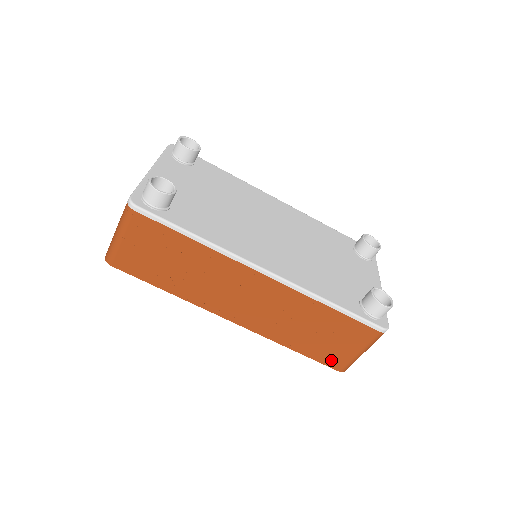
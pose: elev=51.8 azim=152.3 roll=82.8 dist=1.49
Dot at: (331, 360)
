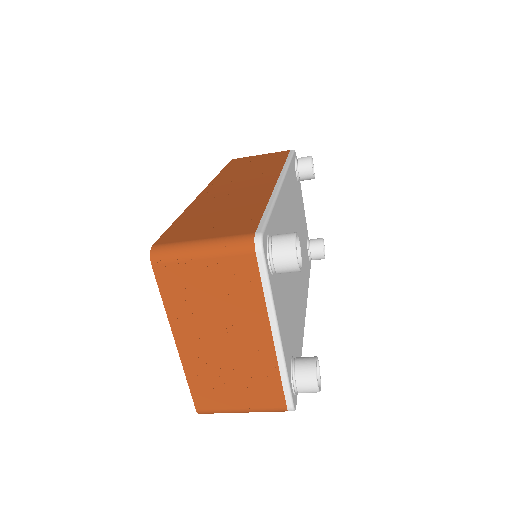
Dot at: occluded
